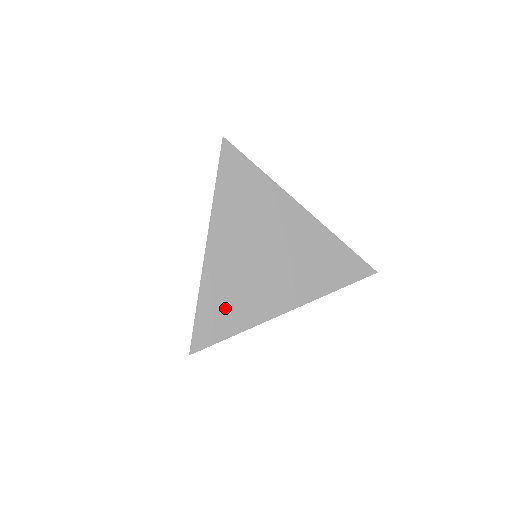
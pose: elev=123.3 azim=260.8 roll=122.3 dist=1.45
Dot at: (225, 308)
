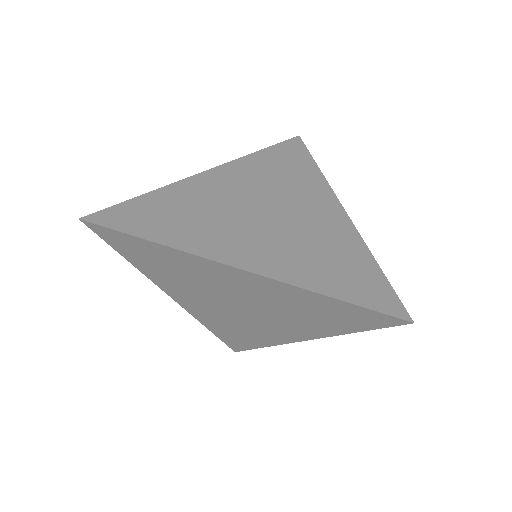
Dot at: (168, 215)
